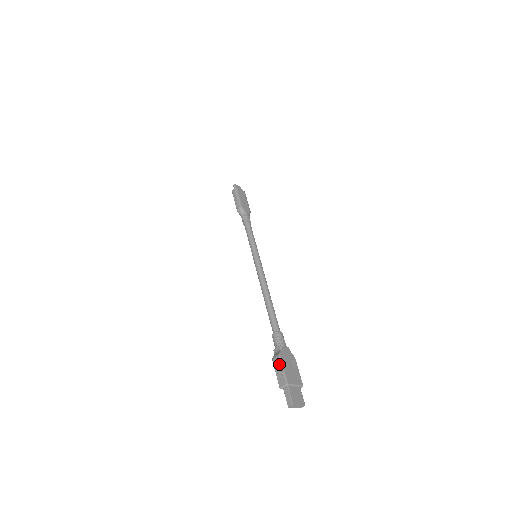
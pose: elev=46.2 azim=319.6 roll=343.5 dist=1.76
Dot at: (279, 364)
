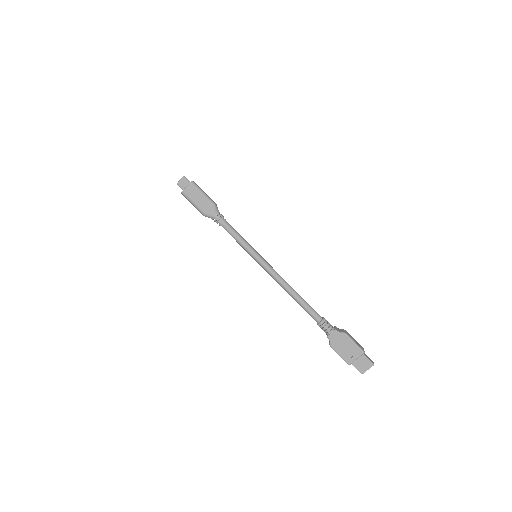
Dot at: (335, 351)
